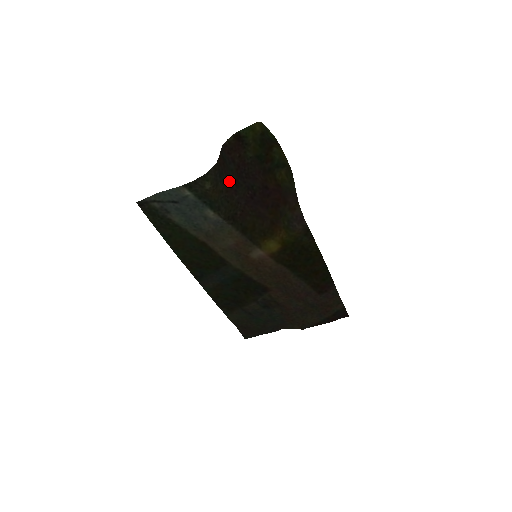
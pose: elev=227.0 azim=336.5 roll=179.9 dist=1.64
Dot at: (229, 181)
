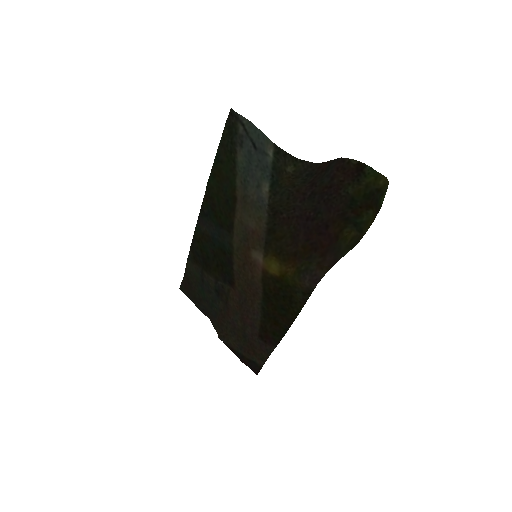
Dot at: (310, 186)
